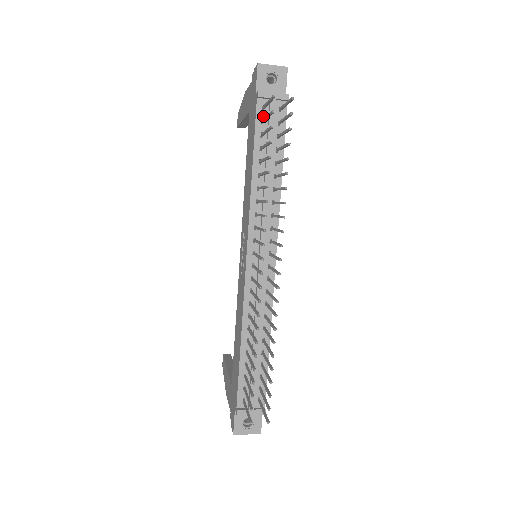
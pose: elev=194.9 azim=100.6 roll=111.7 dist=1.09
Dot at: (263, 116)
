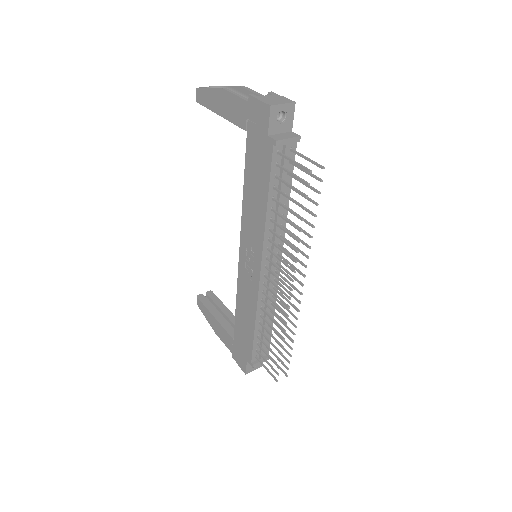
Dot at: (277, 160)
